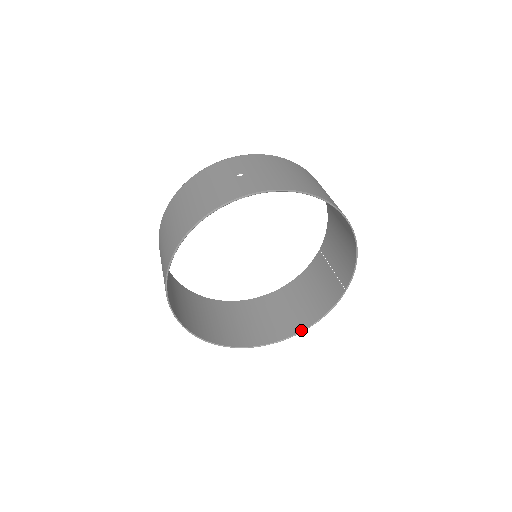
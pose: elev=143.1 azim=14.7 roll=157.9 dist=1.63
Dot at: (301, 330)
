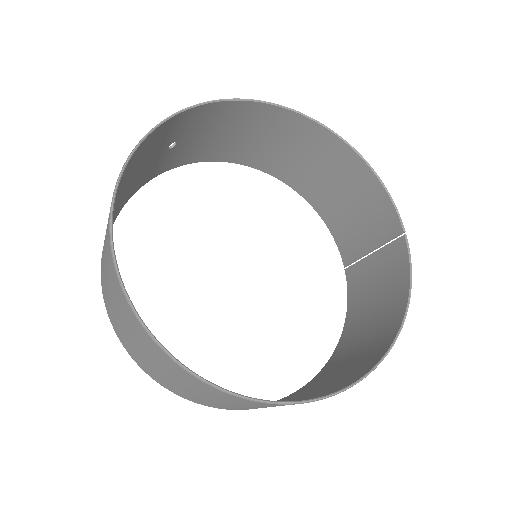
Dot at: (397, 328)
